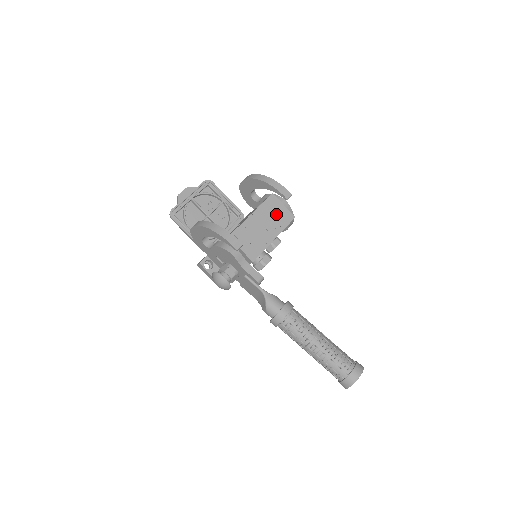
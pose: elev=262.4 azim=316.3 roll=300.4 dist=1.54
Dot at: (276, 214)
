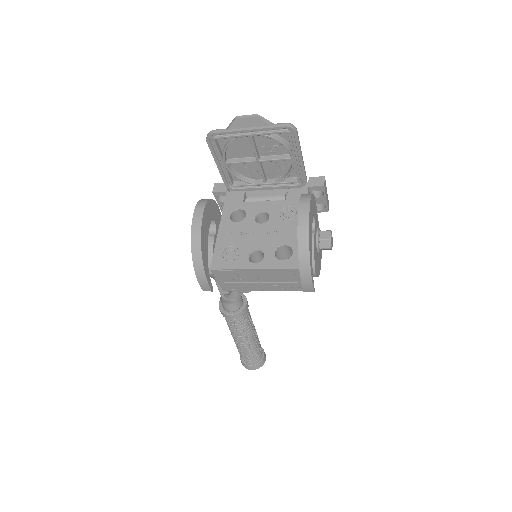
Dot at: (286, 281)
